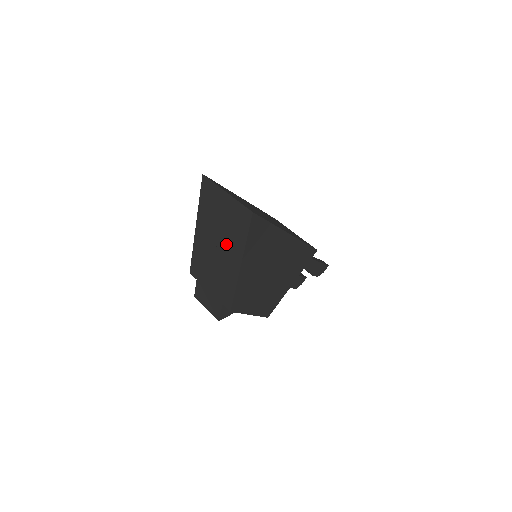
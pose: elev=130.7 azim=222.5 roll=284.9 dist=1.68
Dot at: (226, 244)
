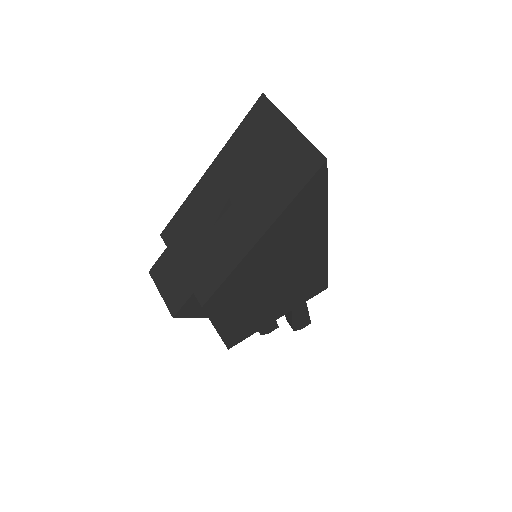
Dot at: (250, 201)
